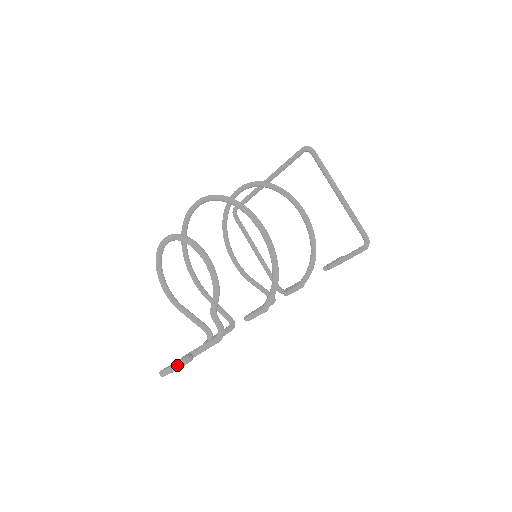
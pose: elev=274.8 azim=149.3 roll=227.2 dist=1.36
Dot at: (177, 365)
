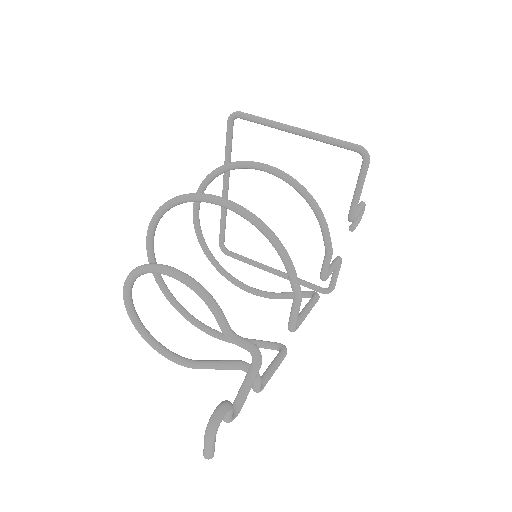
Dot at: (210, 424)
